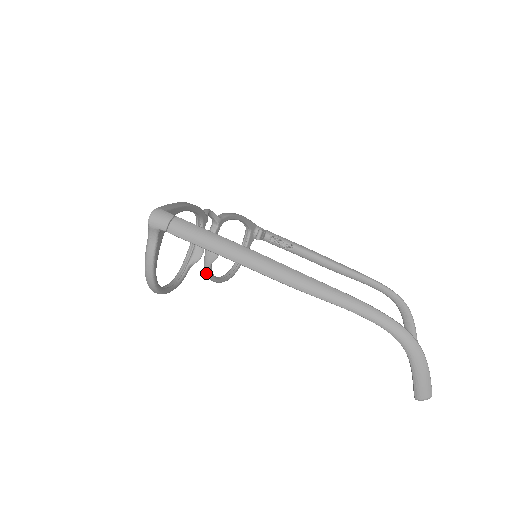
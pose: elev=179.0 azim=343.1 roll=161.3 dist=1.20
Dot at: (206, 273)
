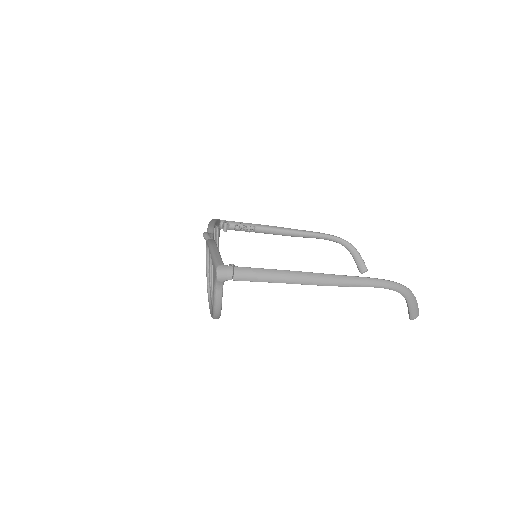
Dot at: occluded
